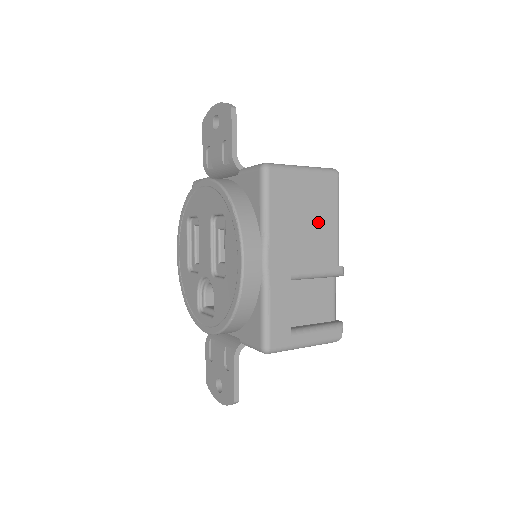
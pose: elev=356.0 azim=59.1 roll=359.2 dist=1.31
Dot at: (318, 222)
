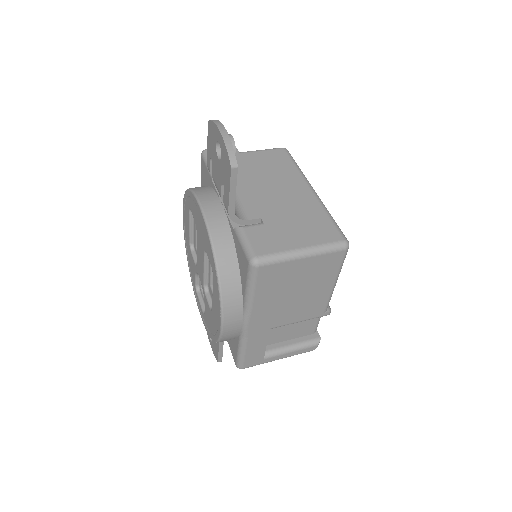
Dot at: (310, 290)
